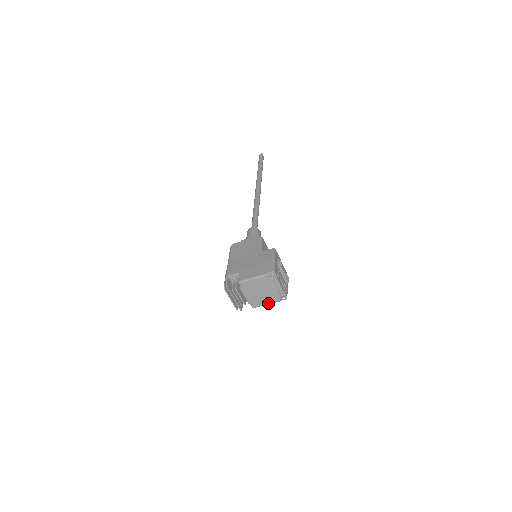
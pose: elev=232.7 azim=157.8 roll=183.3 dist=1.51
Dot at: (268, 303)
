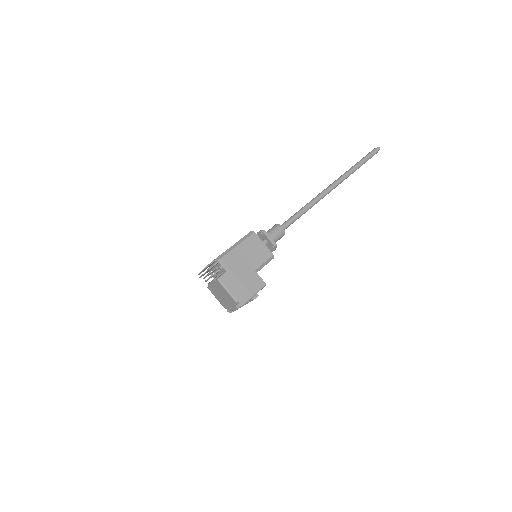
Dot at: (218, 299)
